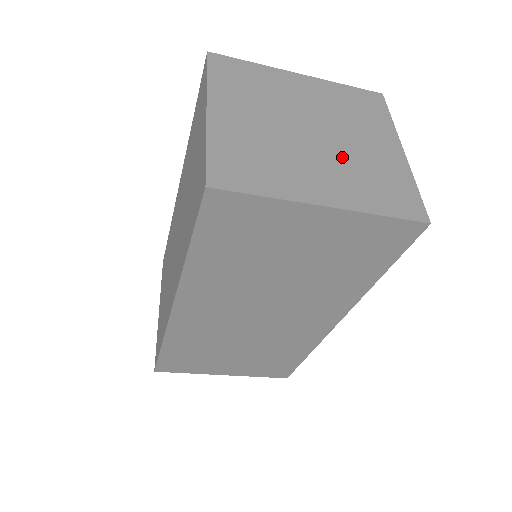
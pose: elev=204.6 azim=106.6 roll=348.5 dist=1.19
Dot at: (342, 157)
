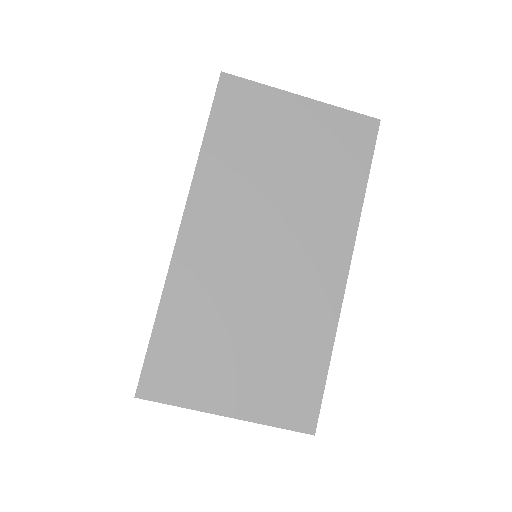
Dot at: occluded
